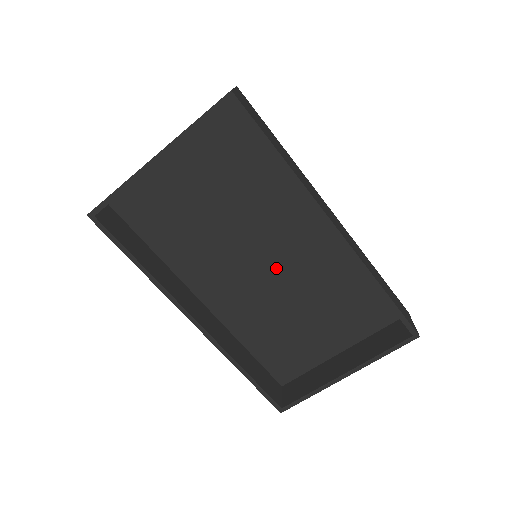
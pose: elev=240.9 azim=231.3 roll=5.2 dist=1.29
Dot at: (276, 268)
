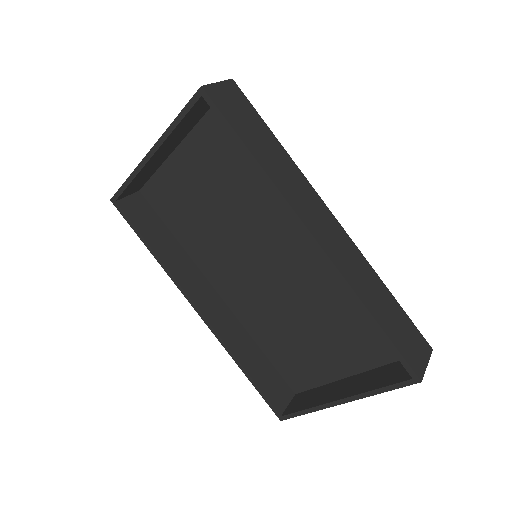
Dot at: (279, 271)
